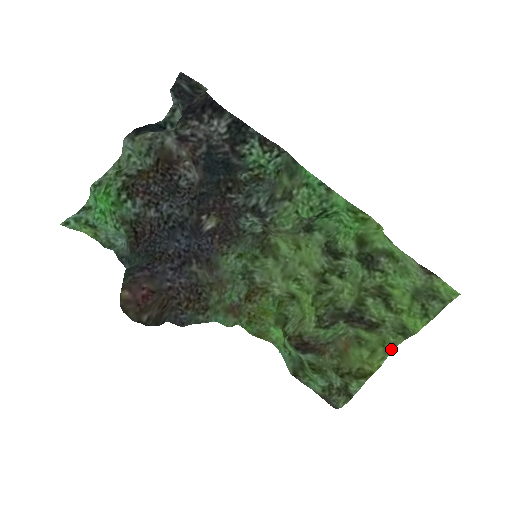
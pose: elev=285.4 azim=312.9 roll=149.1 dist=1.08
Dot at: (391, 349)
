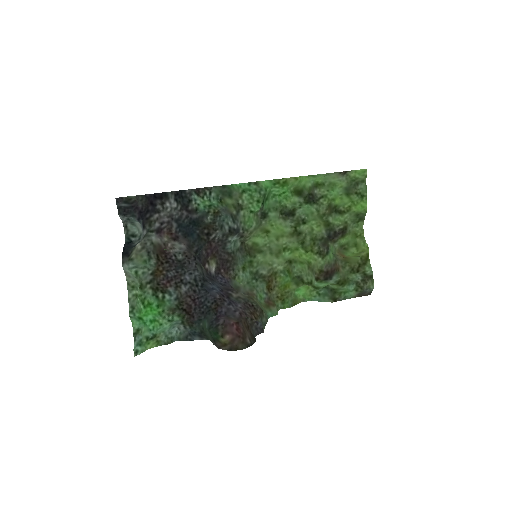
Dot at: (362, 234)
